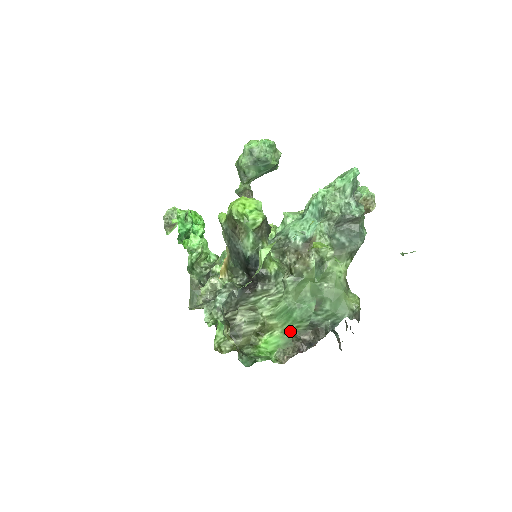
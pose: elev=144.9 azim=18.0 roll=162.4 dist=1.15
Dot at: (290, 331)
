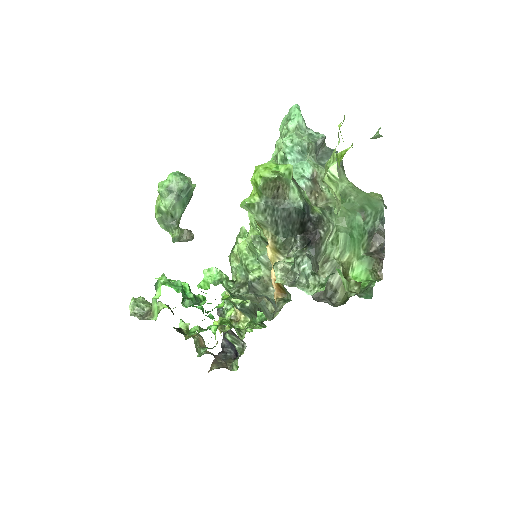
Dot at: (361, 253)
